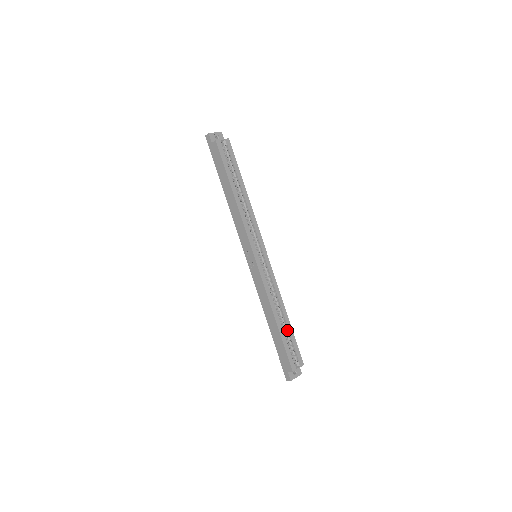
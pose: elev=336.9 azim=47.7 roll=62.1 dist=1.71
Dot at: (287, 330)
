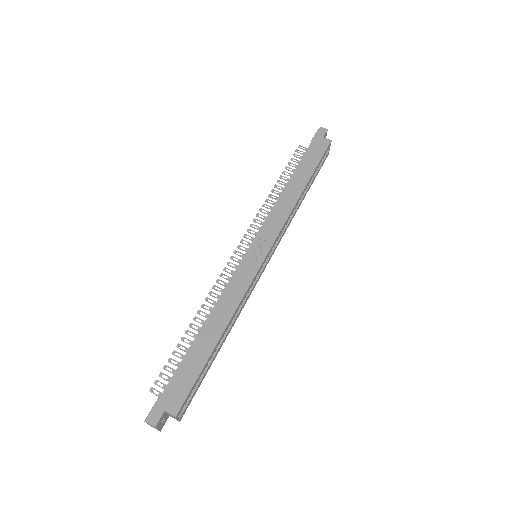
Dot at: occluded
